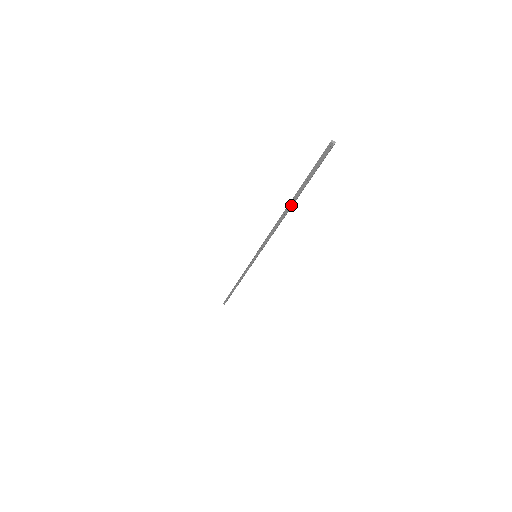
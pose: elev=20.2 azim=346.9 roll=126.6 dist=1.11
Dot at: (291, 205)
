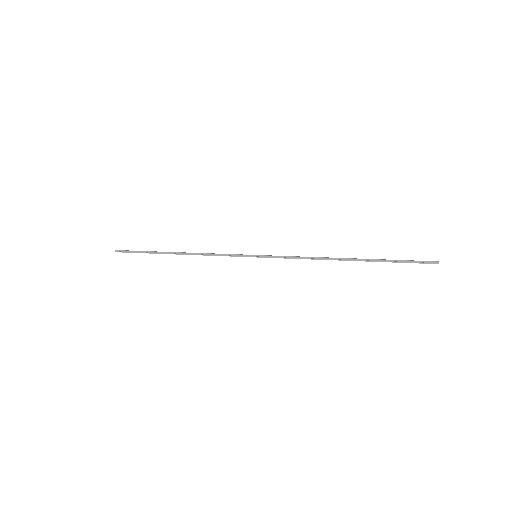
Dot at: (358, 260)
